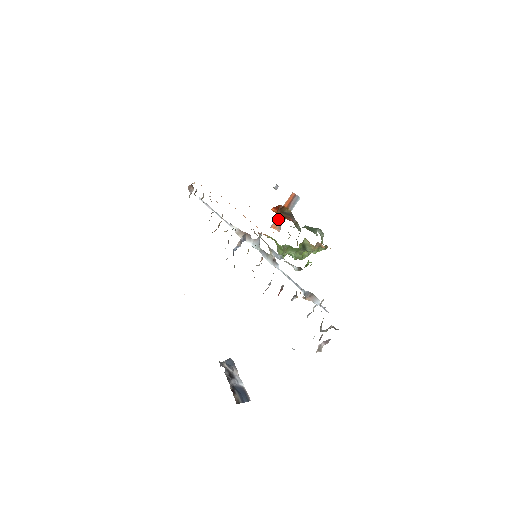
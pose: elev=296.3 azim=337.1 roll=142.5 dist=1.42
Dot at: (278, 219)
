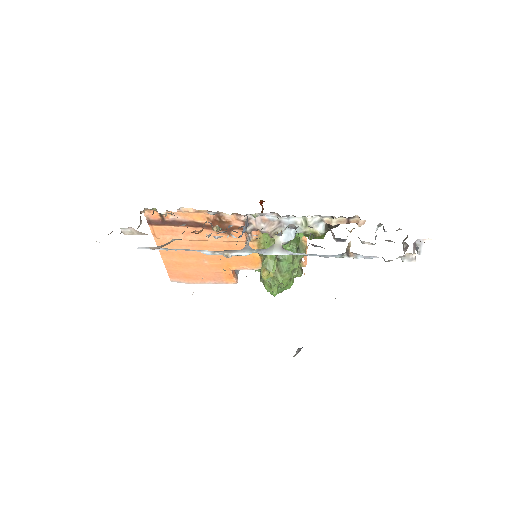
Dot at: occluded
